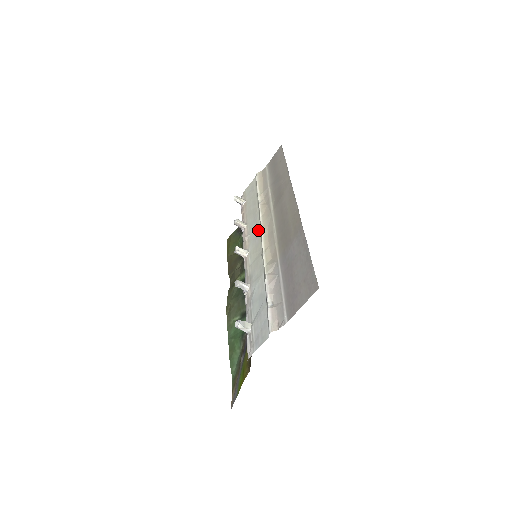
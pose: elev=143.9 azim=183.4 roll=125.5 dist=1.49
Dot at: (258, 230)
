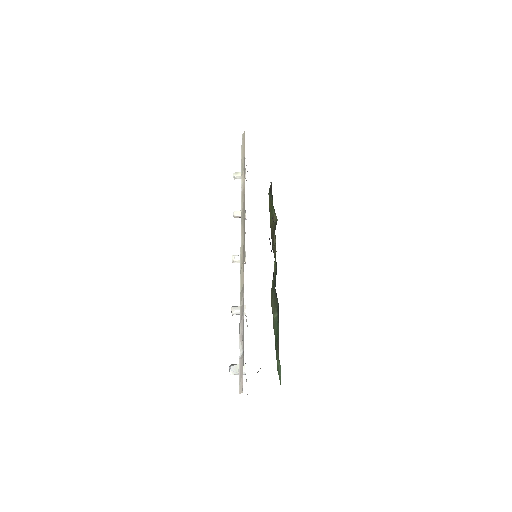
Dot at: occluded
